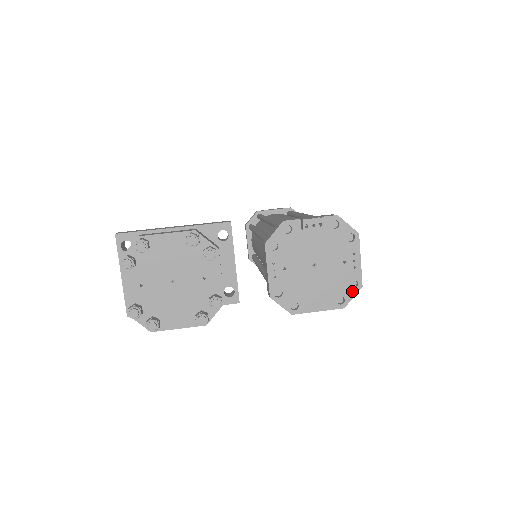
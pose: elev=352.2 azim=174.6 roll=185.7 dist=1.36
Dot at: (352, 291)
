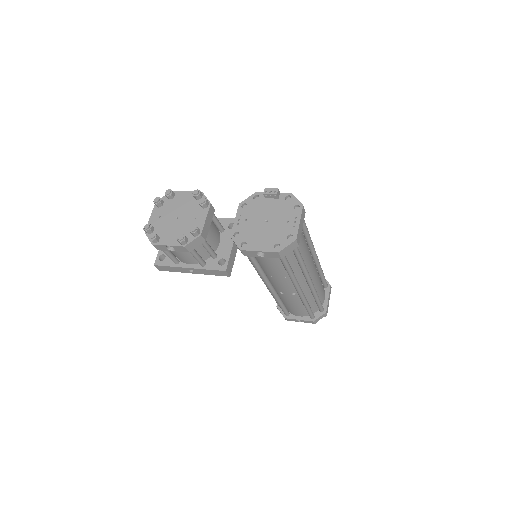
Dot at: (288, 242)
